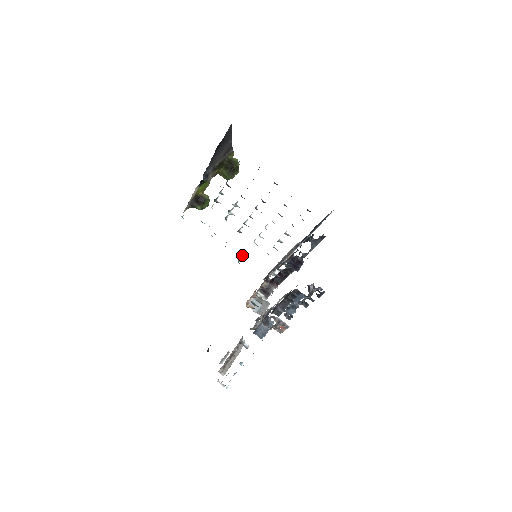
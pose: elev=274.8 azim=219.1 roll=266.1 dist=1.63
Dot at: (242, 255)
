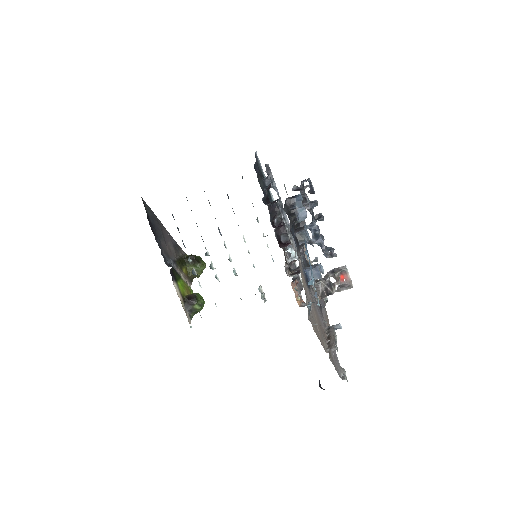
Dot at: (262, 293)
